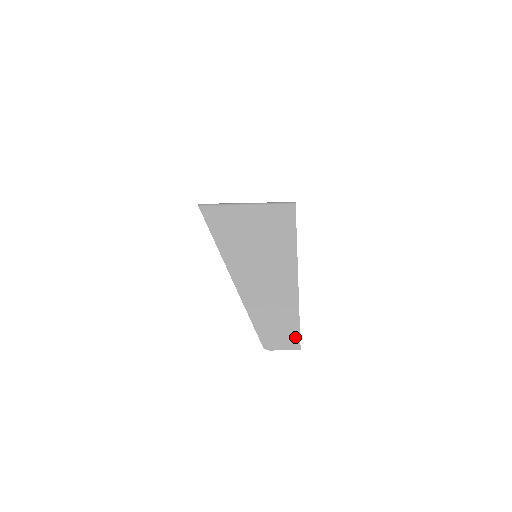
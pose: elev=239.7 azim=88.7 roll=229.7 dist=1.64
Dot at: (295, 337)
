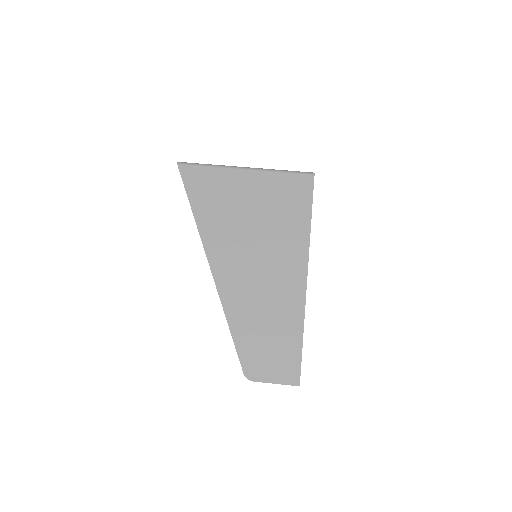
Dot at: (293, 366)
